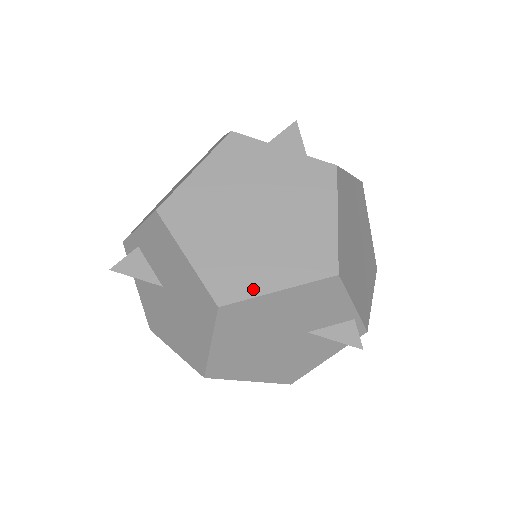
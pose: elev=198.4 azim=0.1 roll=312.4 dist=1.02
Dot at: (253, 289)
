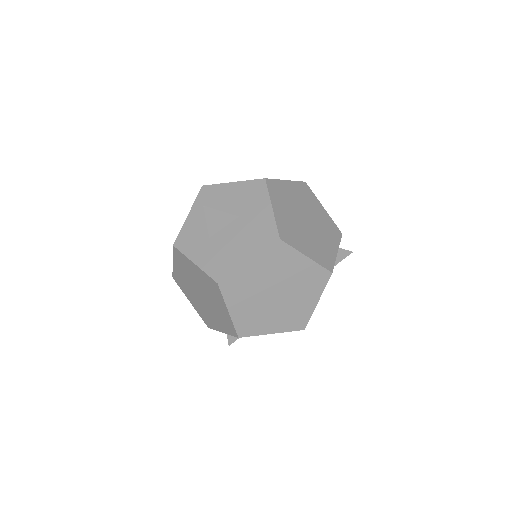
Dot at: (309, 313)
